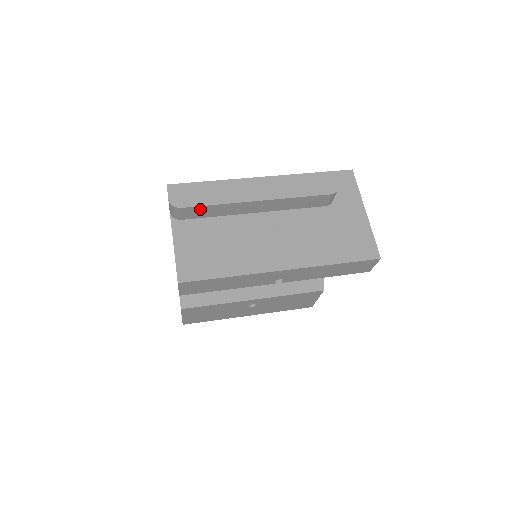
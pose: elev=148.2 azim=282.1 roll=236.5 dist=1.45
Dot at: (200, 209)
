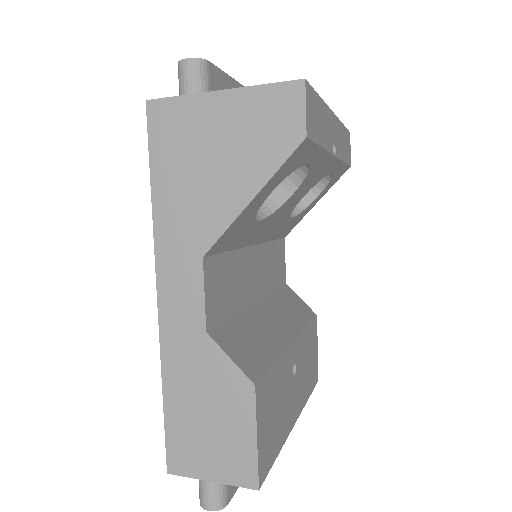
Dot at: (220, 78)
